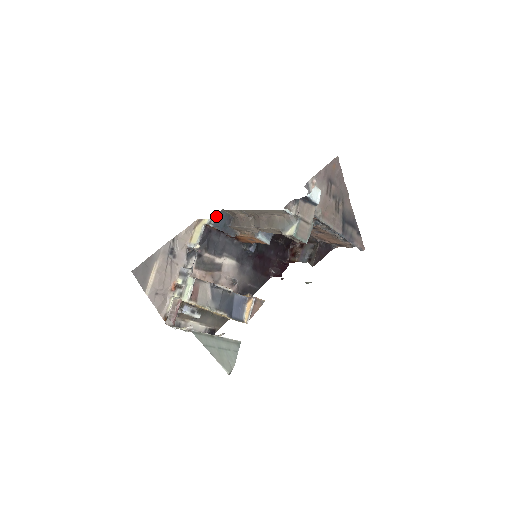
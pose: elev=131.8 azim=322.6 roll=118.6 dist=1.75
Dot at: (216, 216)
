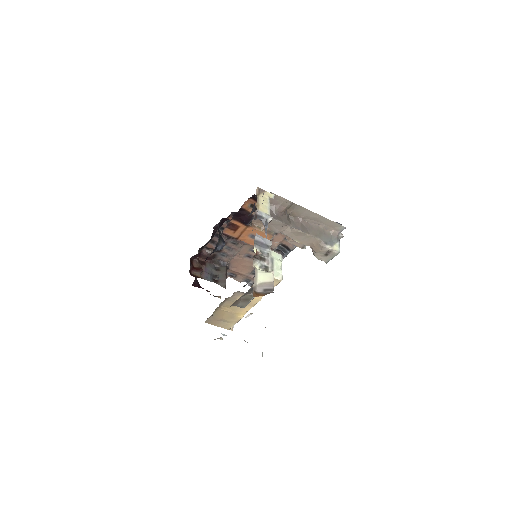
Dot at: occluded
